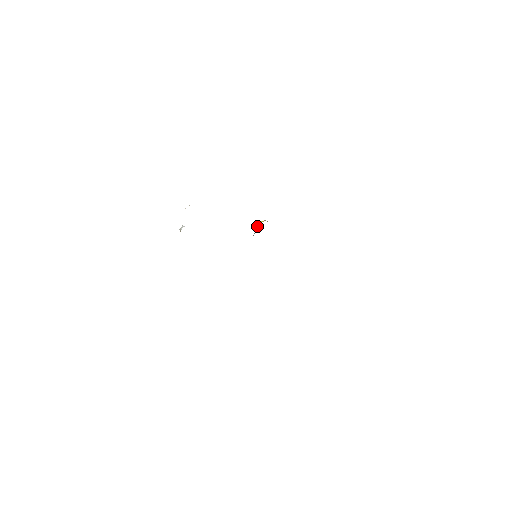
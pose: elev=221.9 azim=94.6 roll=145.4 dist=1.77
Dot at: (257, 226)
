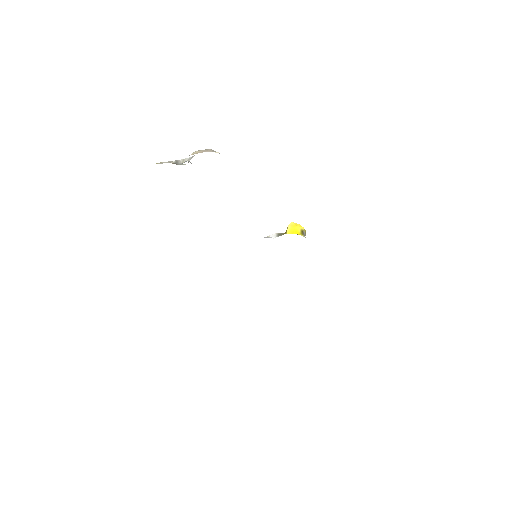
Dot at: (288, 232)
